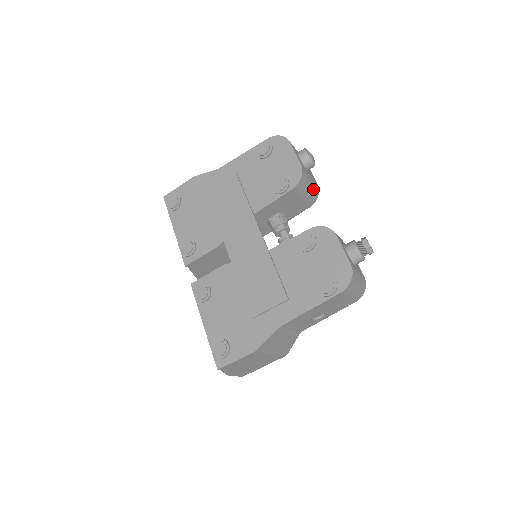
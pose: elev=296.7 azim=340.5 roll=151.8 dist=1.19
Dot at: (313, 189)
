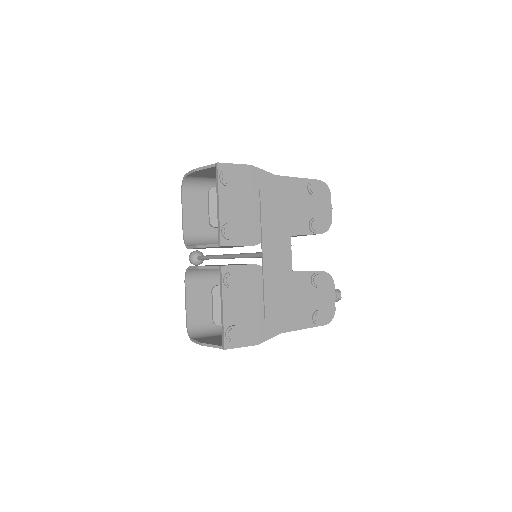
Dot at: occluded
